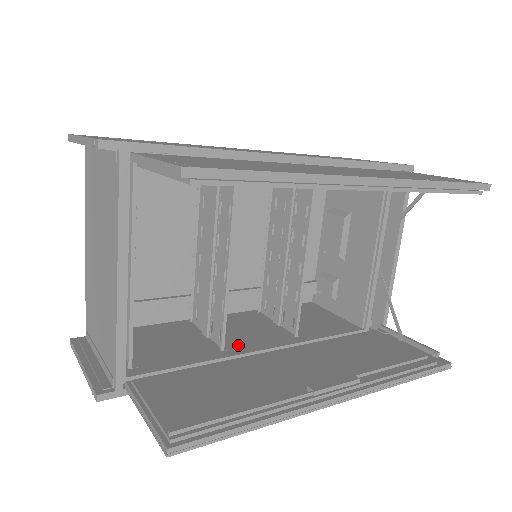
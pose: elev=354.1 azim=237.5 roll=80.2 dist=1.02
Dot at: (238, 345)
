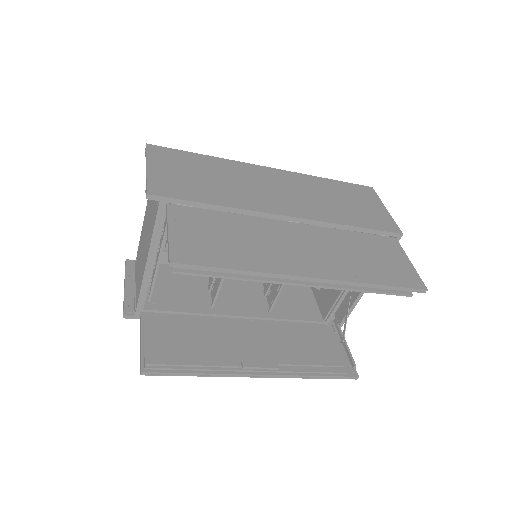
Dot at: (225, 306)
